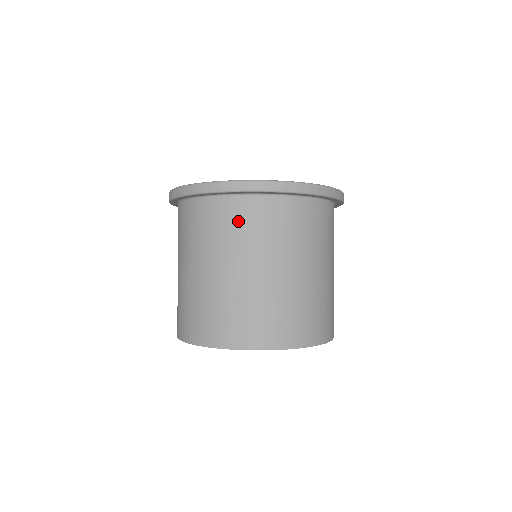
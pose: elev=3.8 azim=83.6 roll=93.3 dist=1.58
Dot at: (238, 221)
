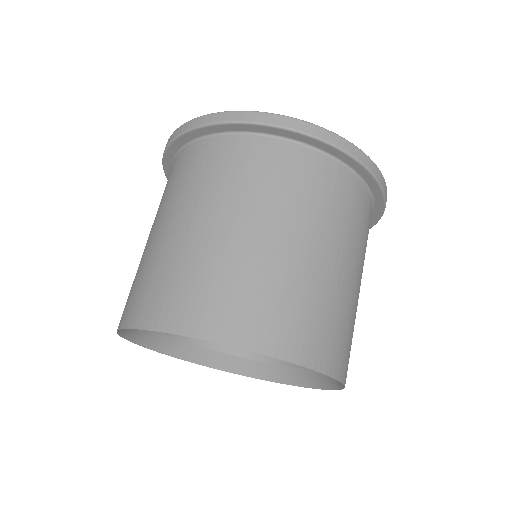
Dot at: (348, 202)
